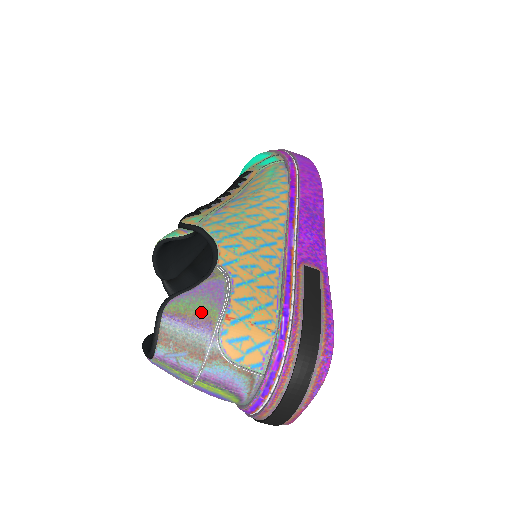
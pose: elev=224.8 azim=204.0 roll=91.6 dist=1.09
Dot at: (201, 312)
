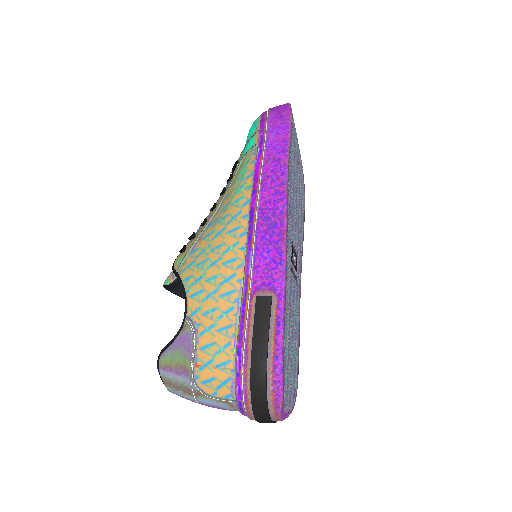
Dot at: (180, 363)
